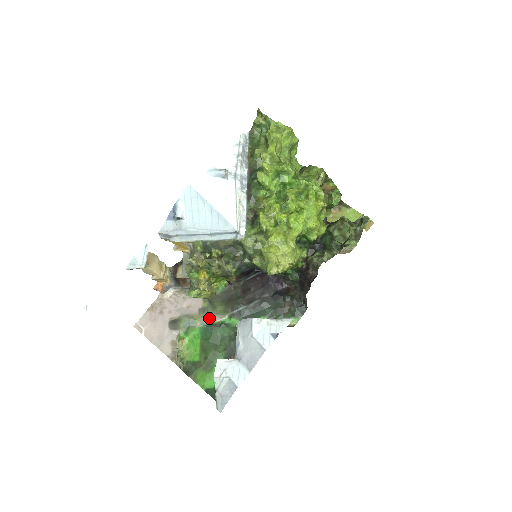
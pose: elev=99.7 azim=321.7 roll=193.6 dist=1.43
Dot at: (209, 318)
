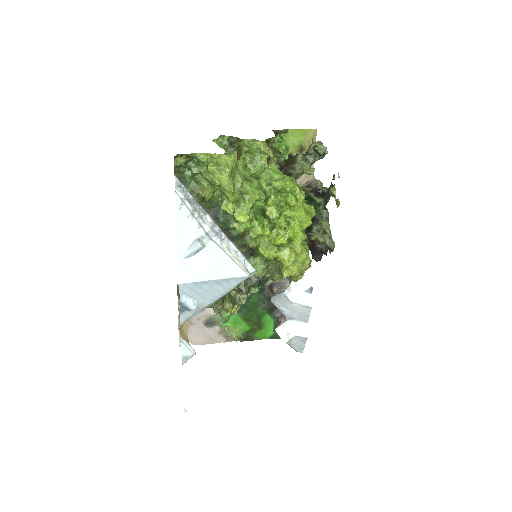
Dot at: occluded
